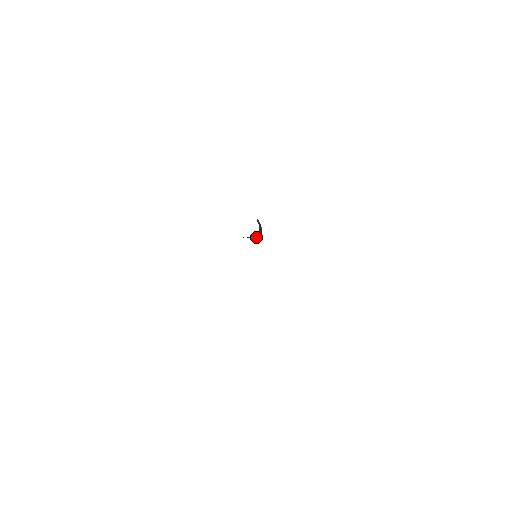
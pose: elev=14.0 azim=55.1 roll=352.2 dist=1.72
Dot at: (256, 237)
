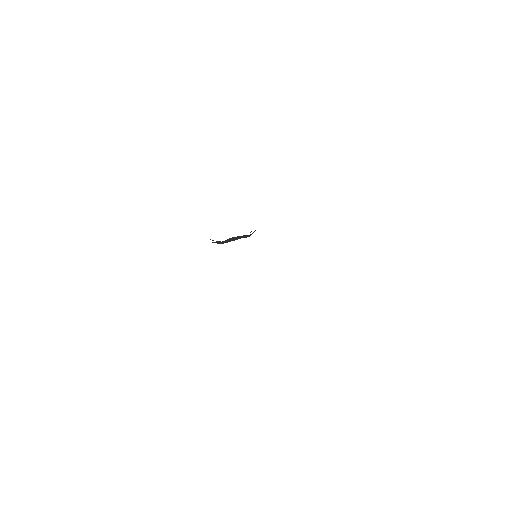
Dot at: occluded
